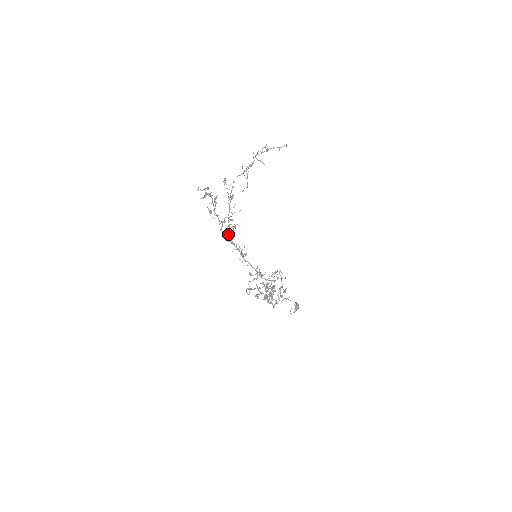
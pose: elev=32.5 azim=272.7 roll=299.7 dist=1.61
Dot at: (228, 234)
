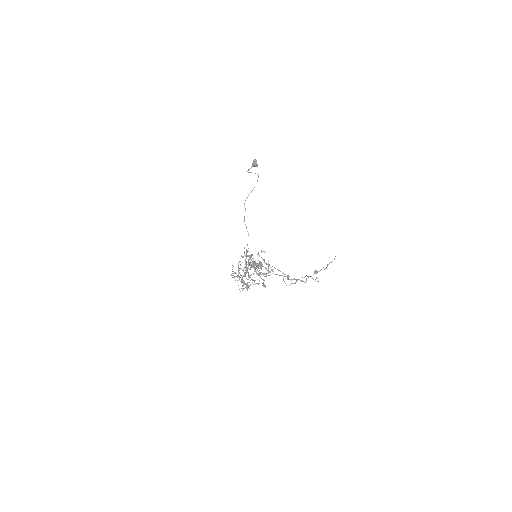
Dot at: occluded
